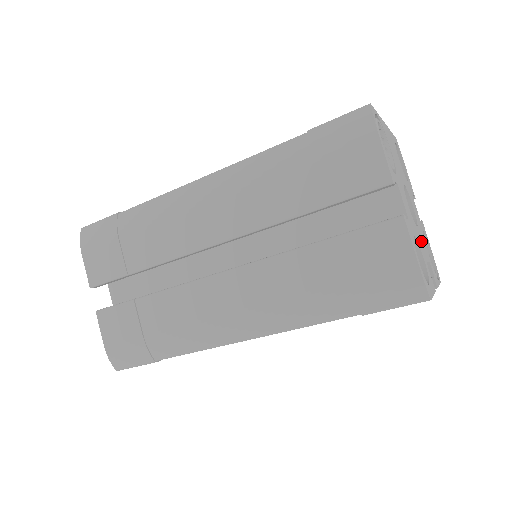
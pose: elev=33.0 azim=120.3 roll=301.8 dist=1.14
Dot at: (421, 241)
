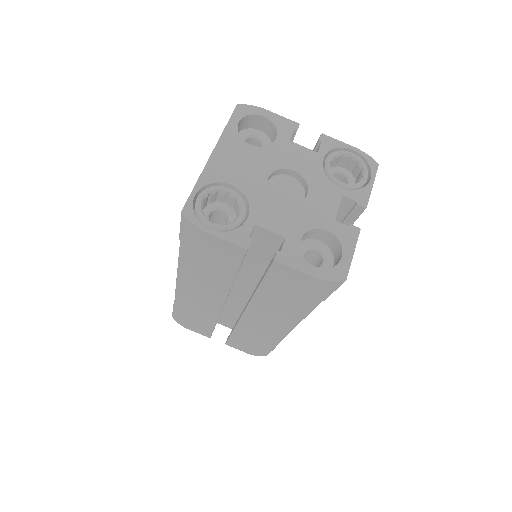
Dot at: (319, 202)
